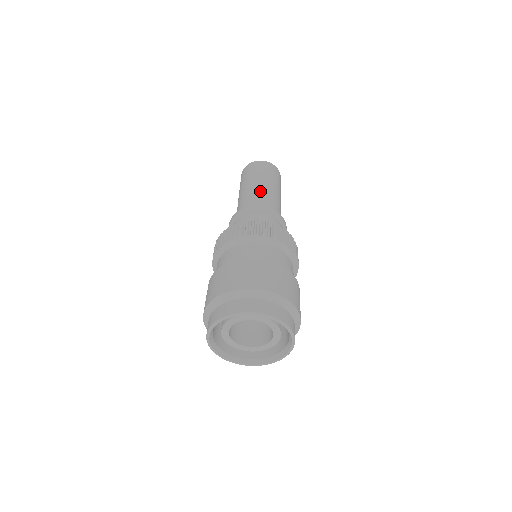
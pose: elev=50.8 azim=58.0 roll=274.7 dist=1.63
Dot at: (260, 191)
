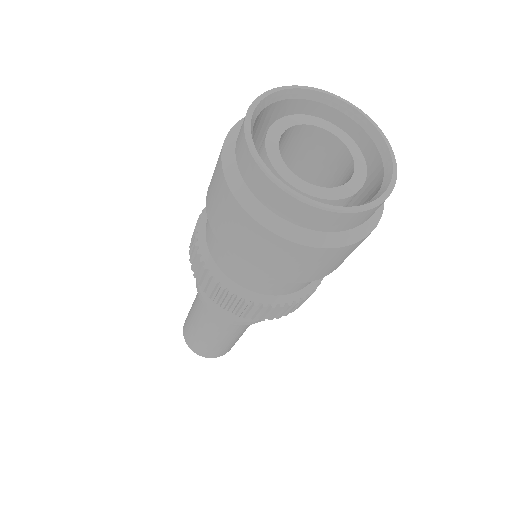
Dot at: occluded
